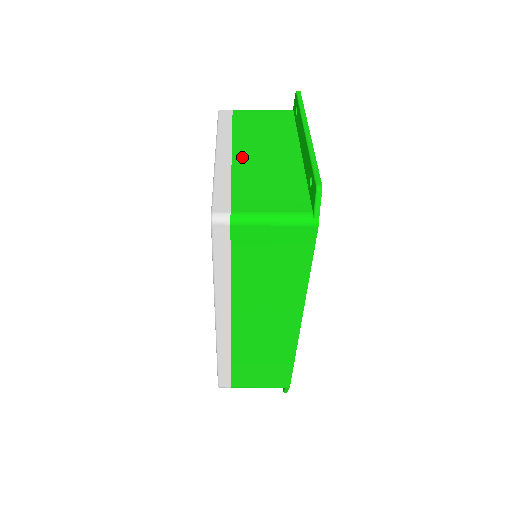
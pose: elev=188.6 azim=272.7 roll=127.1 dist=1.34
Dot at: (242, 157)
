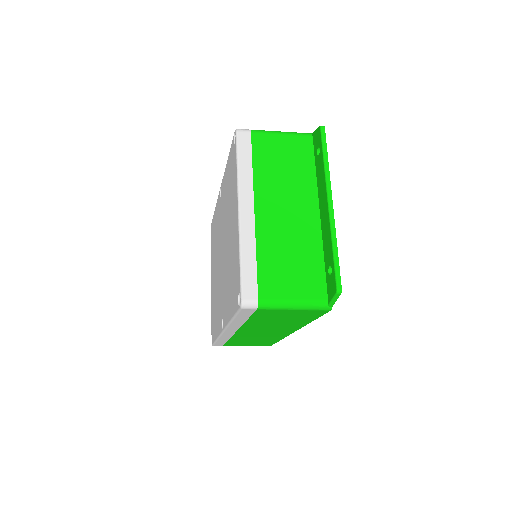
Dot at: (265, 217)
